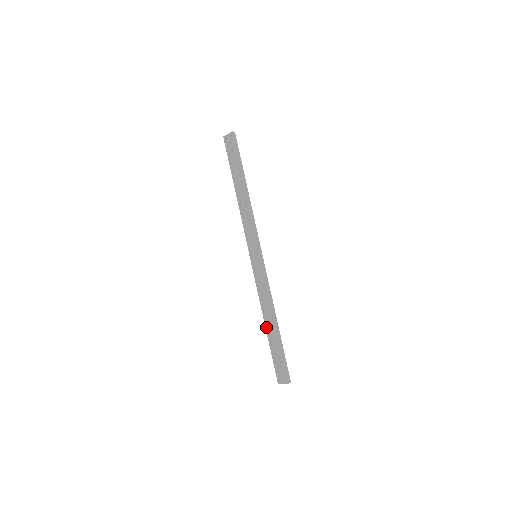
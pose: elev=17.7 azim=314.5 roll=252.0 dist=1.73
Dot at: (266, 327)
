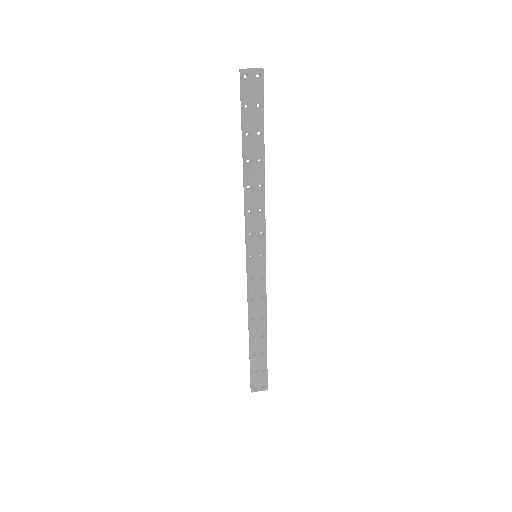
Dot at: (252, 338)
